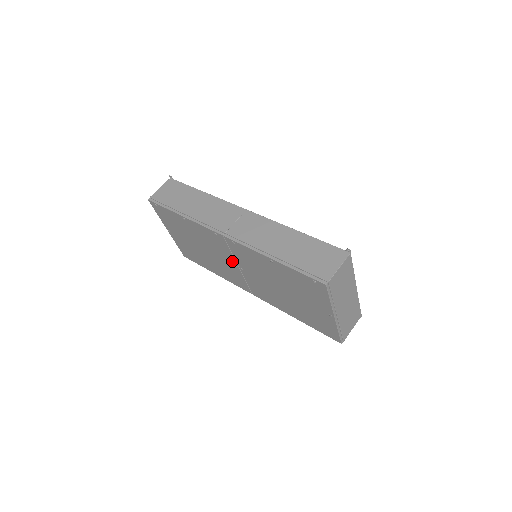
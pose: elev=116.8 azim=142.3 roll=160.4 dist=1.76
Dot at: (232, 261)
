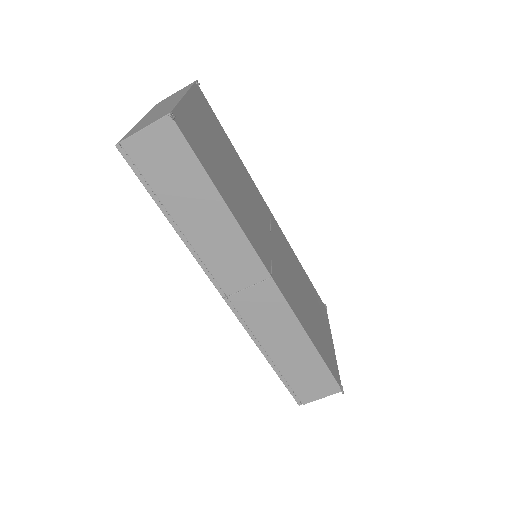
Dot at: occluded
